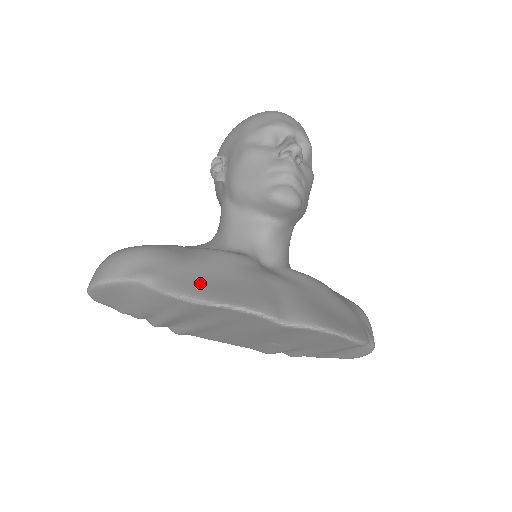
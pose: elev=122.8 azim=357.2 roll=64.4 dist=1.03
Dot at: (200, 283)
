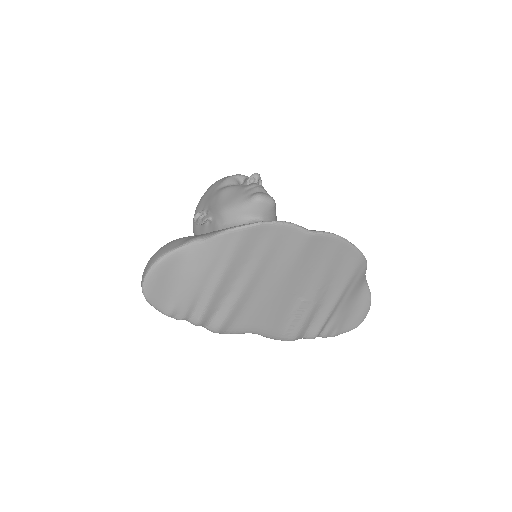
Dot at: occluded
